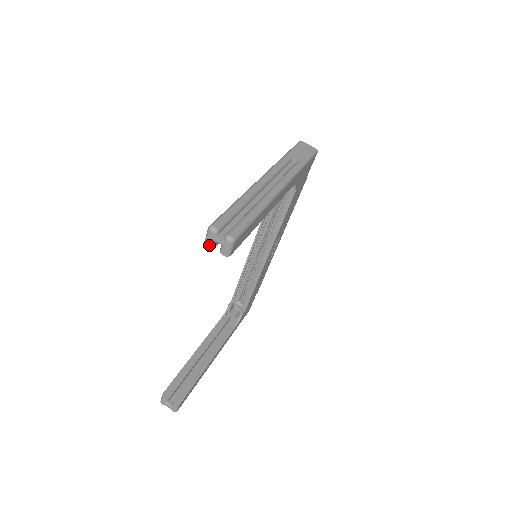
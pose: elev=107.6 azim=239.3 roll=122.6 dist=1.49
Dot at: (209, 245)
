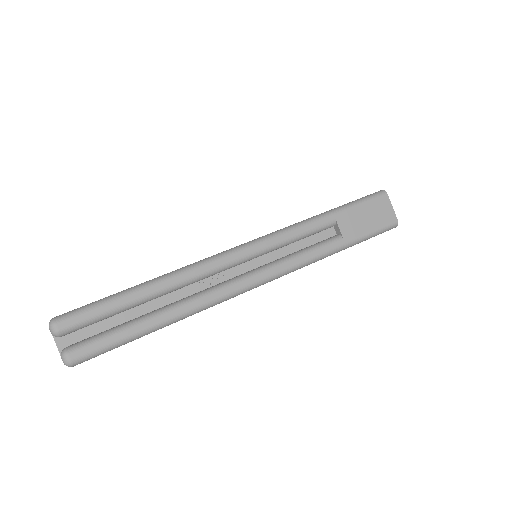
Dot at: occluded
